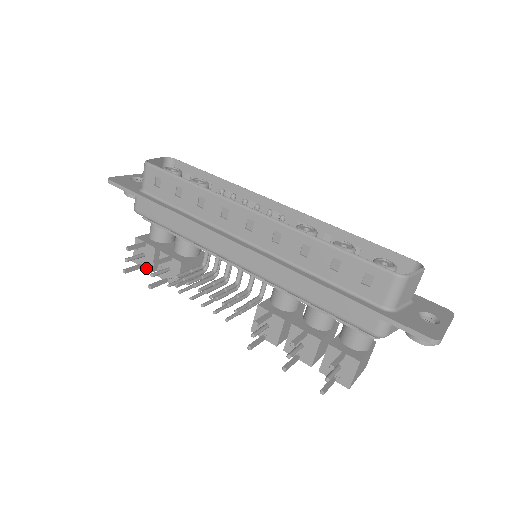
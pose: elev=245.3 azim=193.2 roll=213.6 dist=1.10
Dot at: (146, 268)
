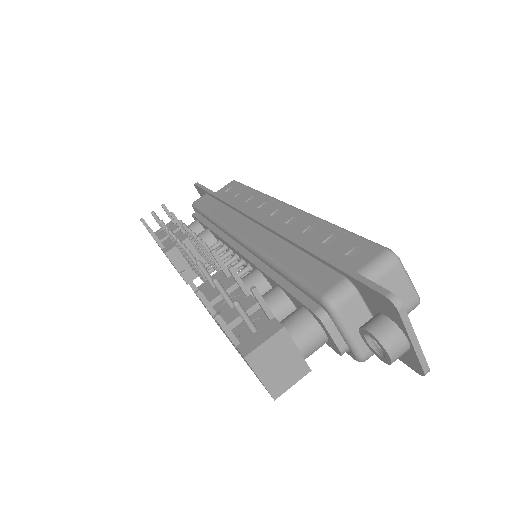
Dot at: occluded
